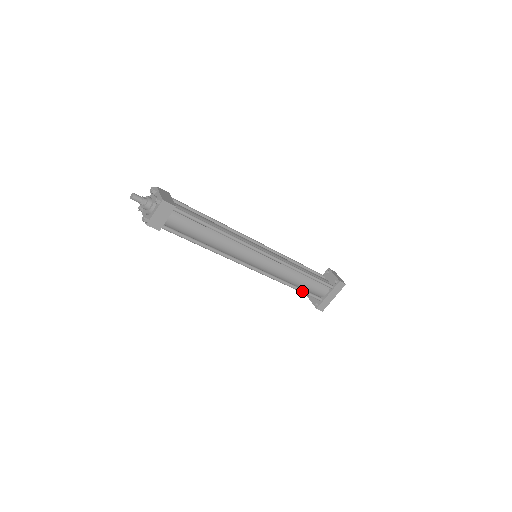
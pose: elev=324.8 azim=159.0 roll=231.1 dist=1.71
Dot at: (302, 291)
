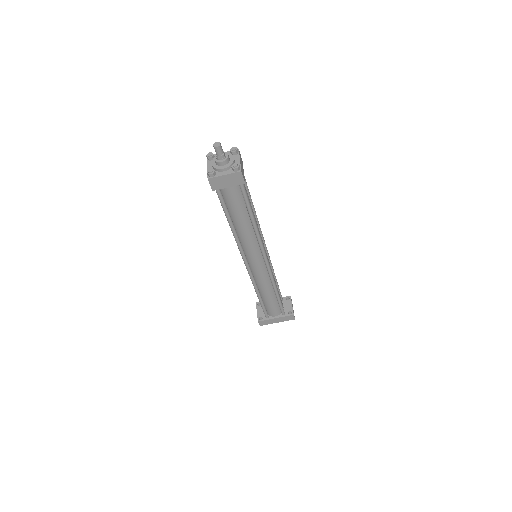
Dot at: (262, 303)
